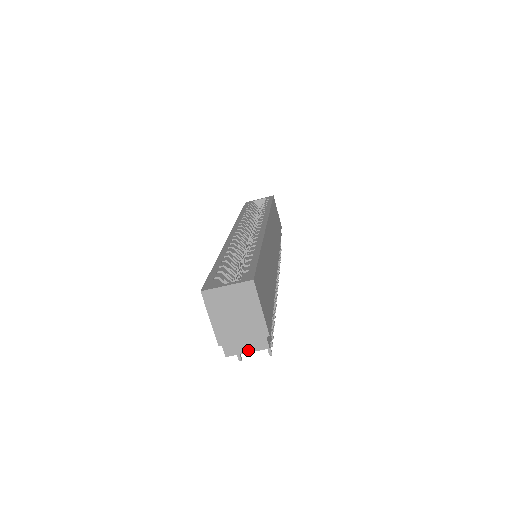
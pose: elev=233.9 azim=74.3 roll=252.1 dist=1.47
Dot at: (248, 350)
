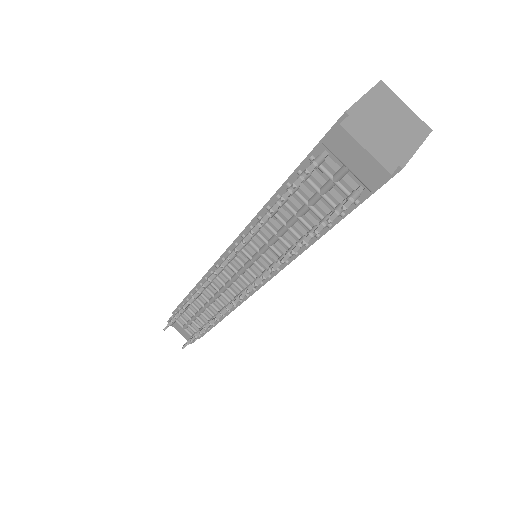
Dot at: (369, 149)
